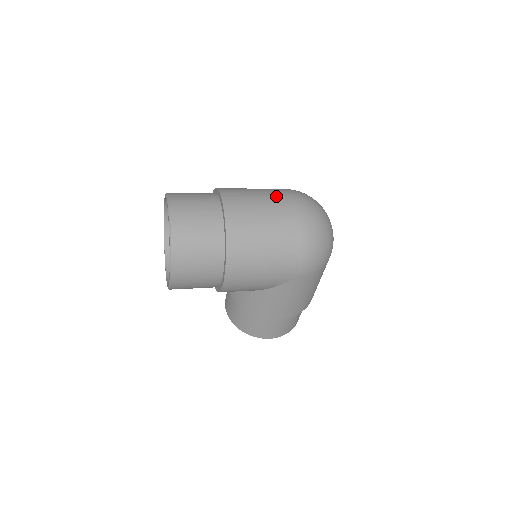
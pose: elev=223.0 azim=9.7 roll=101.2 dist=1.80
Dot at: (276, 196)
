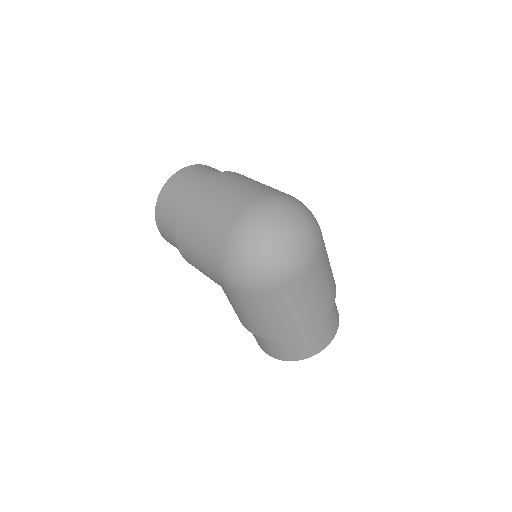
Dot at: (243, 193)
